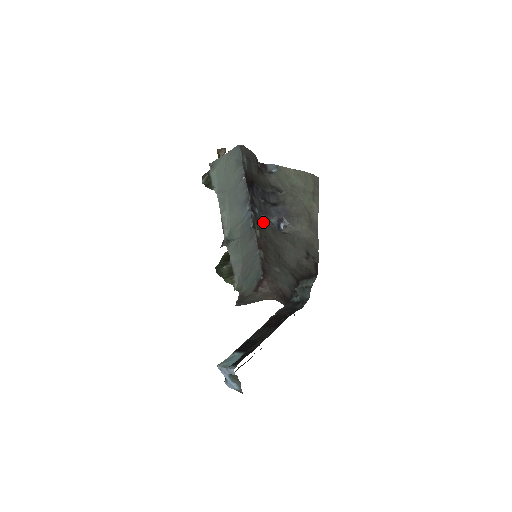
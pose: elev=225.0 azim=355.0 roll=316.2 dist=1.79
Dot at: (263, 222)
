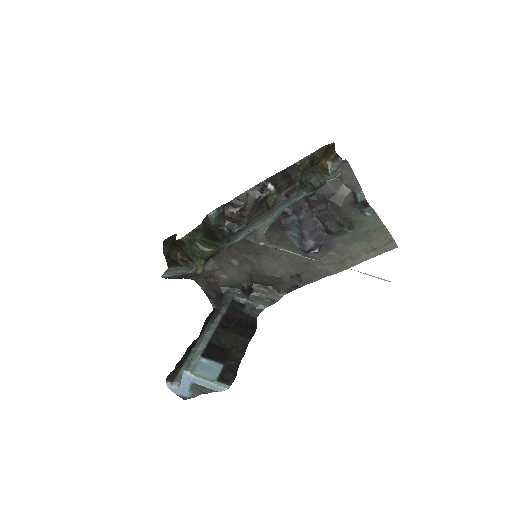
Dot at: (284, 228)
